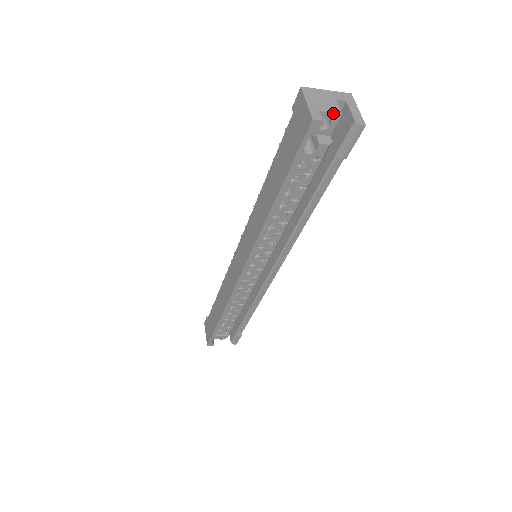
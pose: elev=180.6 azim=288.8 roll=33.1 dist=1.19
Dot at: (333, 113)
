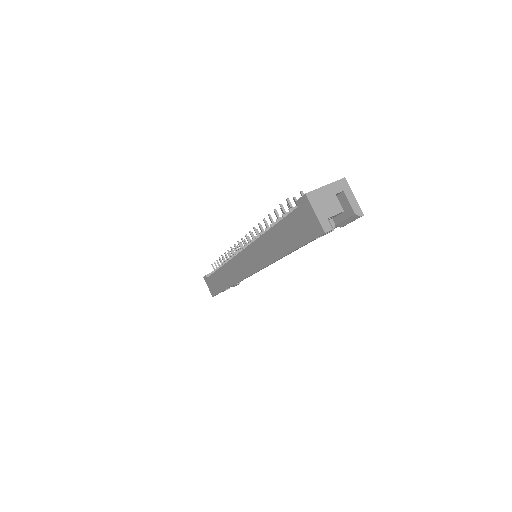
Dot at: (337, 214)
